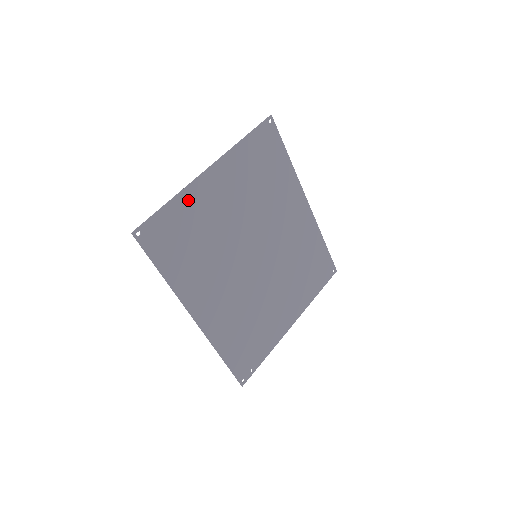
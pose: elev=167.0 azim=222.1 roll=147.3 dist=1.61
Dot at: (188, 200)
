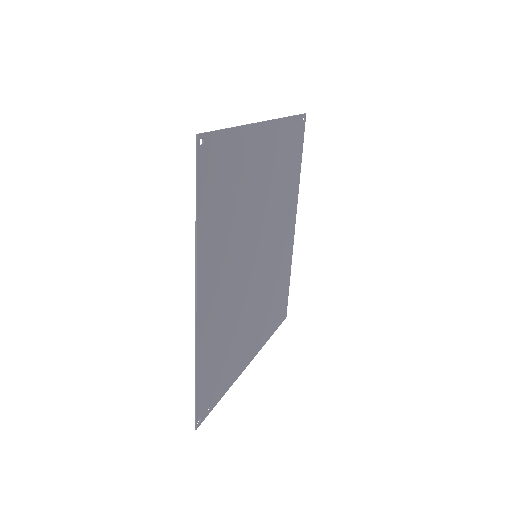
Dot at: (243, 141)
